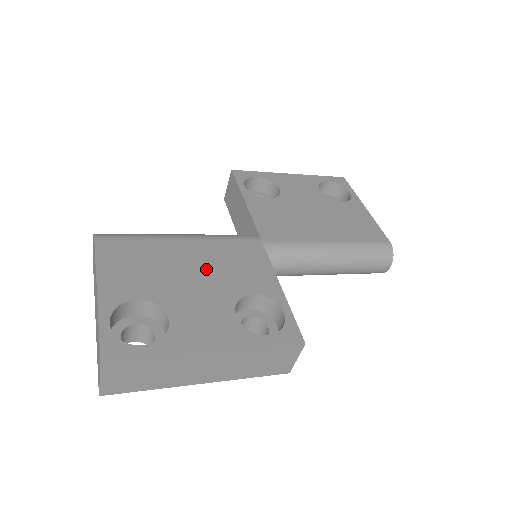
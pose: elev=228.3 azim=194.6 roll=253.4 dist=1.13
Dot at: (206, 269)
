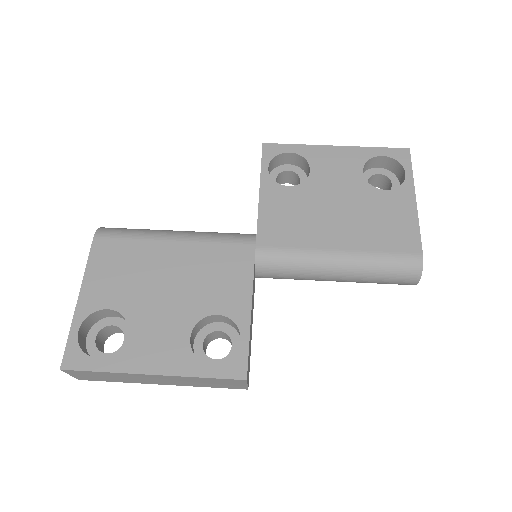
Dot at: (182, 280)
